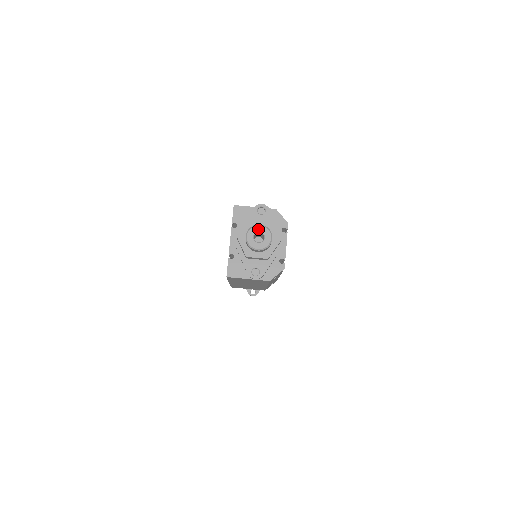
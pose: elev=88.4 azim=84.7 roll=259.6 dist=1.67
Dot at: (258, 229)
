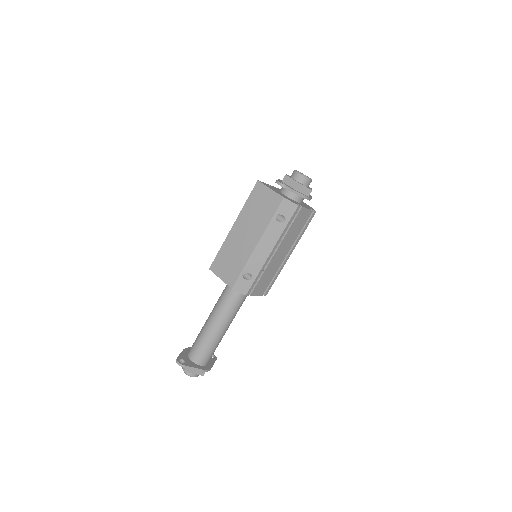
Dot at: occluded
